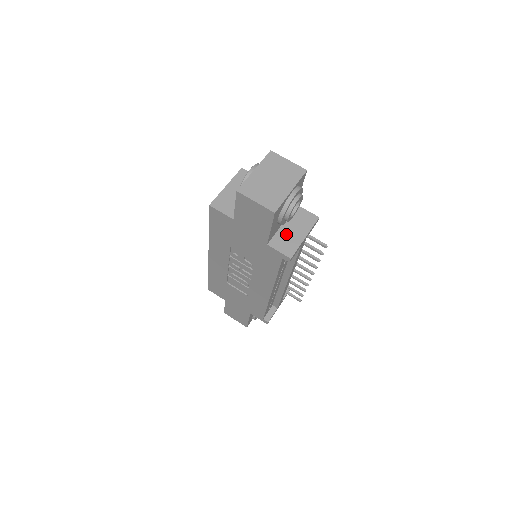
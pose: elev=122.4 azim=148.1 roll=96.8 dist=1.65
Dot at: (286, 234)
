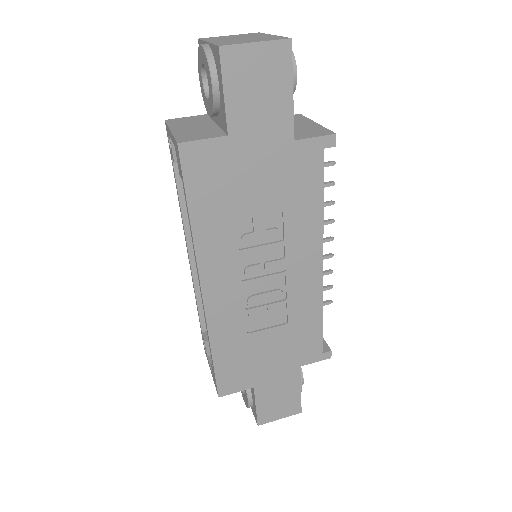
Dot at: (296, 129)
